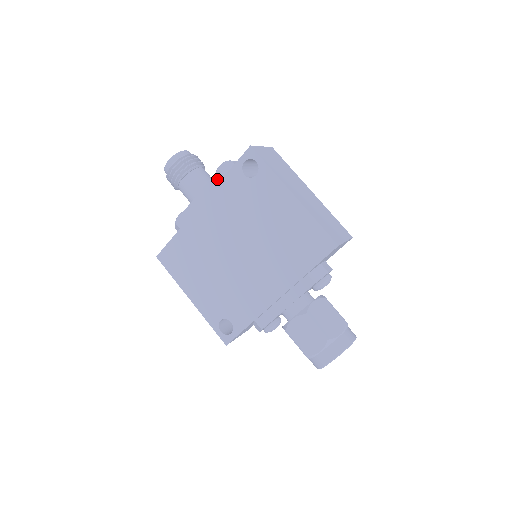
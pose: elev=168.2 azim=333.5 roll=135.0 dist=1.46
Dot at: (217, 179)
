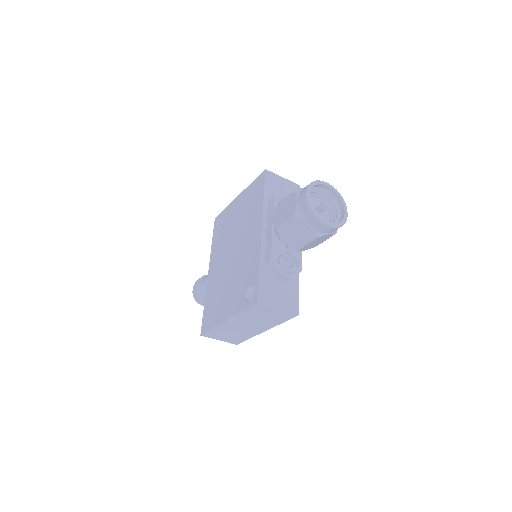
Dot at: occluded
